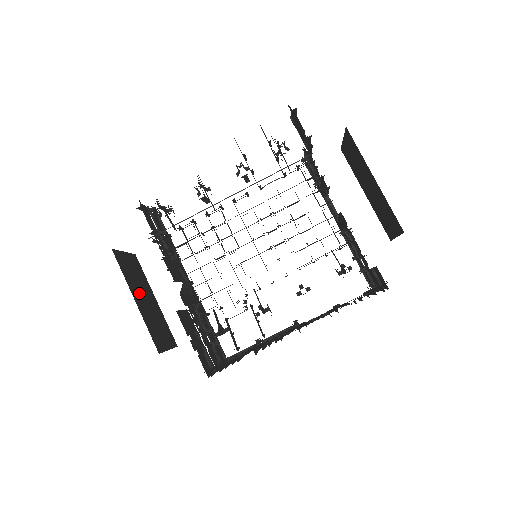
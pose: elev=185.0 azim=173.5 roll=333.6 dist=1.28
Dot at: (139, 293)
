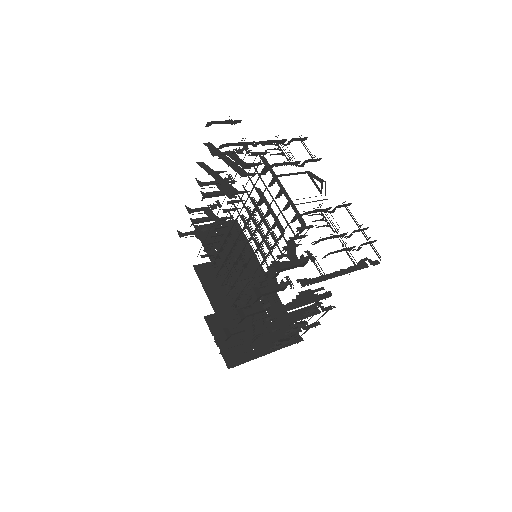
Dot at: (221, 294)
